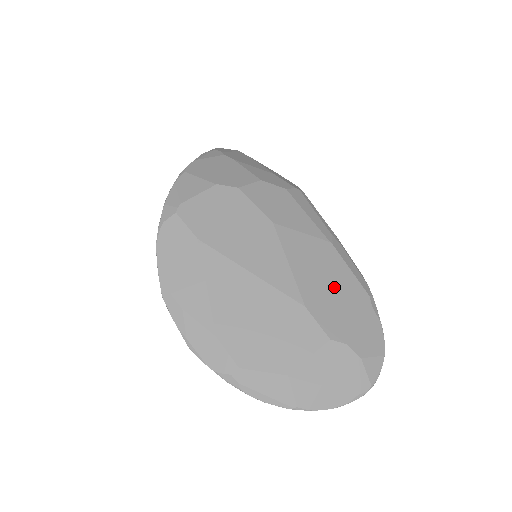
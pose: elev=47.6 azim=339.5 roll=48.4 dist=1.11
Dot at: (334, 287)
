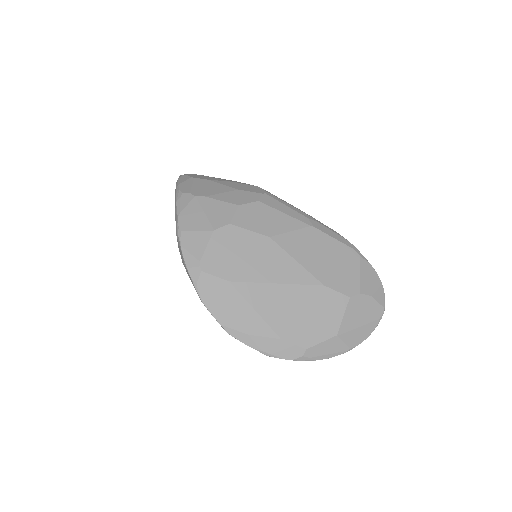
Dot at: (332, 259)
